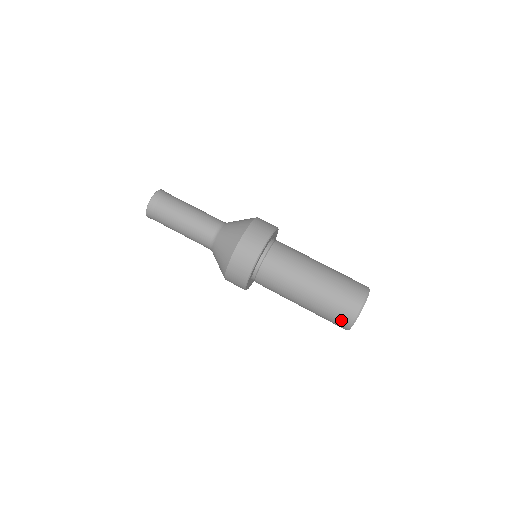
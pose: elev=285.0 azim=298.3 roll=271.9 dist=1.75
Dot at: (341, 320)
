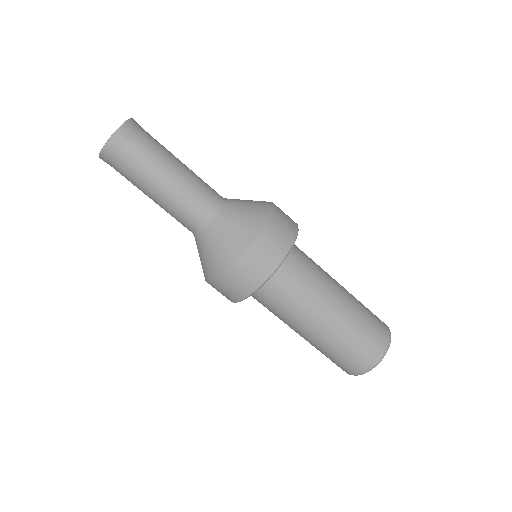
Dot at: occluded
